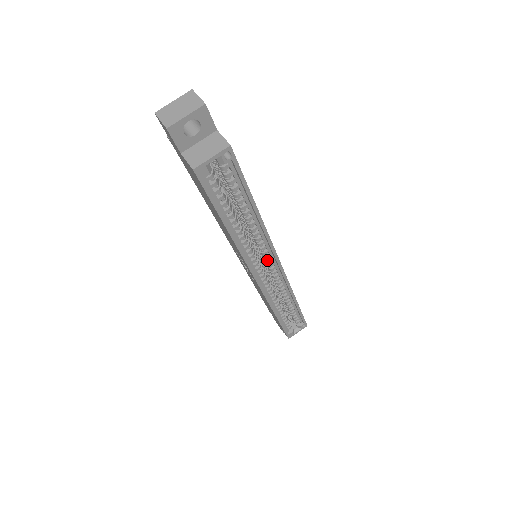
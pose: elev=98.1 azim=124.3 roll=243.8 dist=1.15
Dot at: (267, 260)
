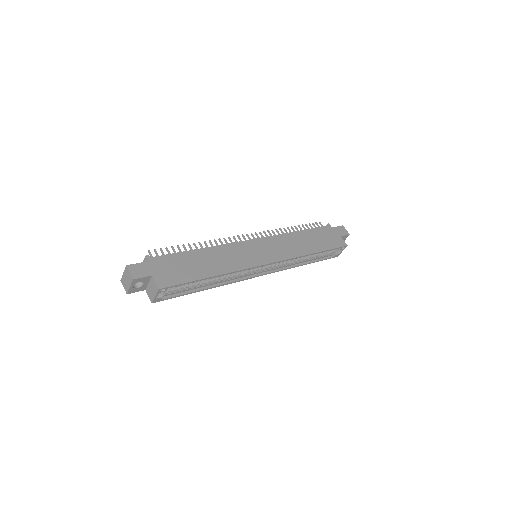
Dot at: occluded
